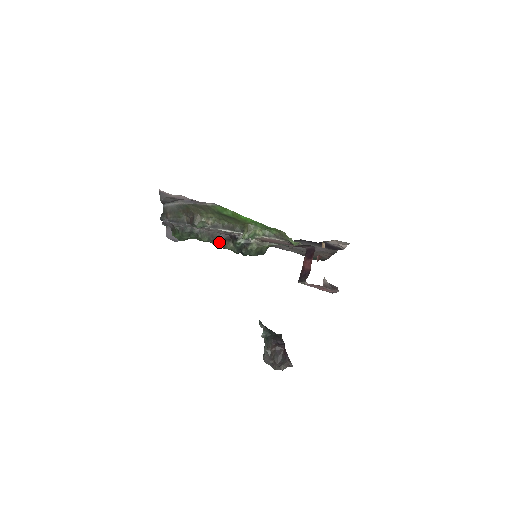
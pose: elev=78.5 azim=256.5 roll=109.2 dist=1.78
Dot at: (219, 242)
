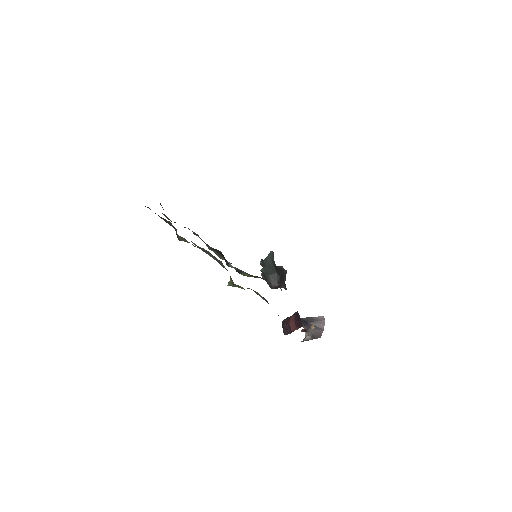
Dot at: occluded
